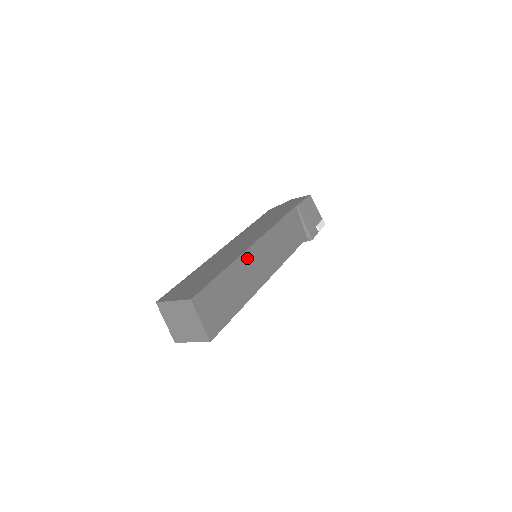
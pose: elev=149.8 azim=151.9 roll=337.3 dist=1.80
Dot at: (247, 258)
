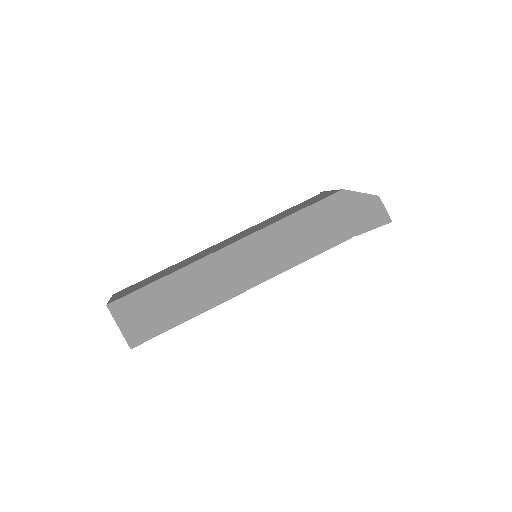
Dot at: occluded
